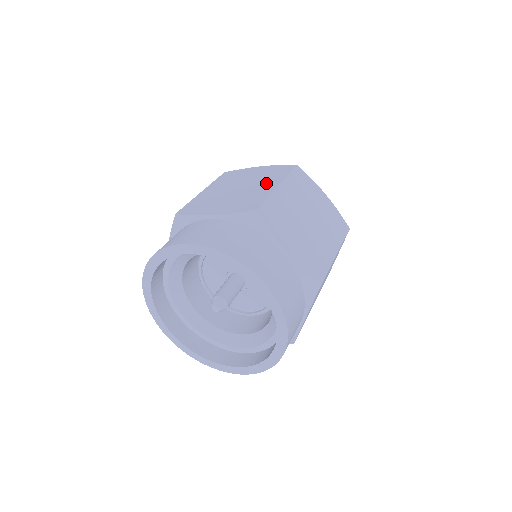
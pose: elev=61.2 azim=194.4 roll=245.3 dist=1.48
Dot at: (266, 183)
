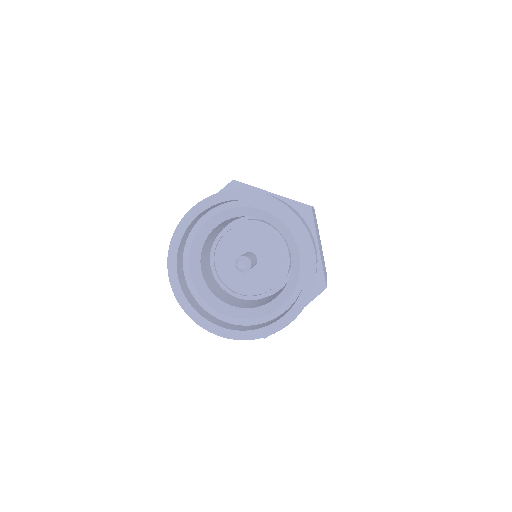
Dot at: occluded
